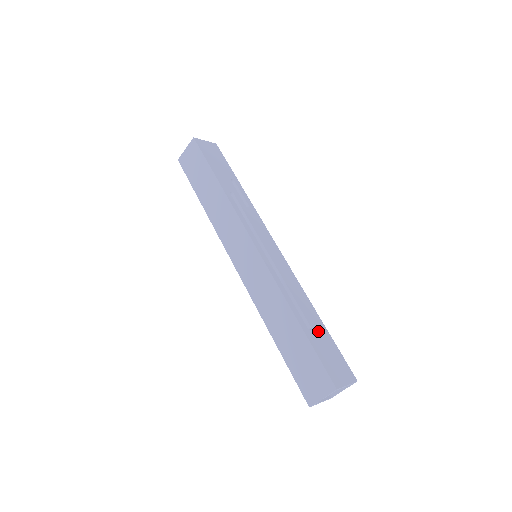
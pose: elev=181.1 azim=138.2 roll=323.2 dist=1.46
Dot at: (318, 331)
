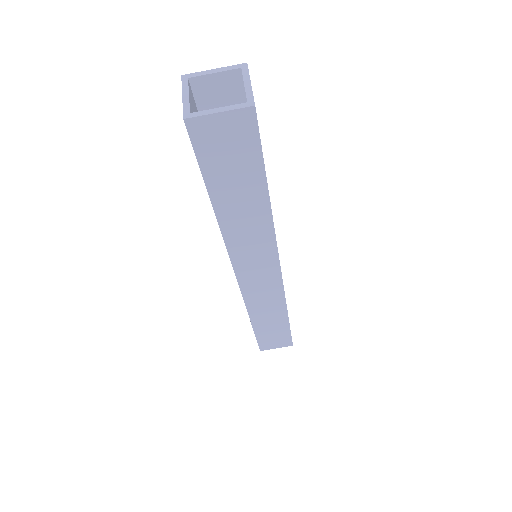
Dot at: occluded
